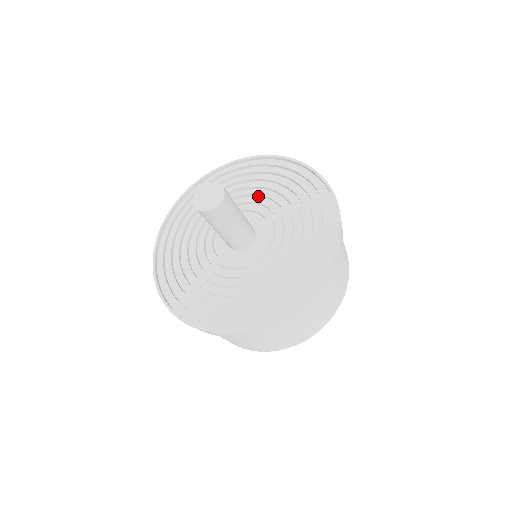
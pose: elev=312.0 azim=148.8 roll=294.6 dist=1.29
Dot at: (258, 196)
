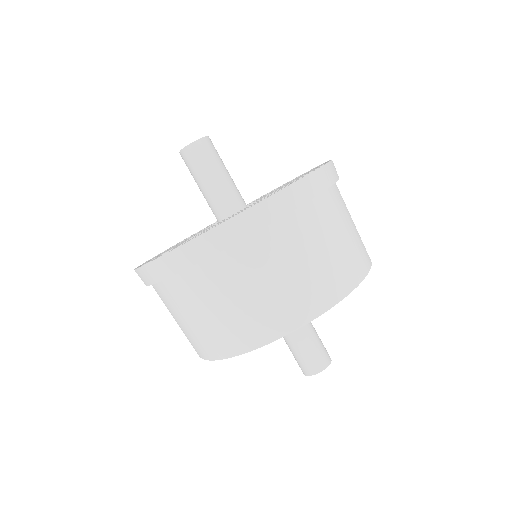
Dot at: occluded
